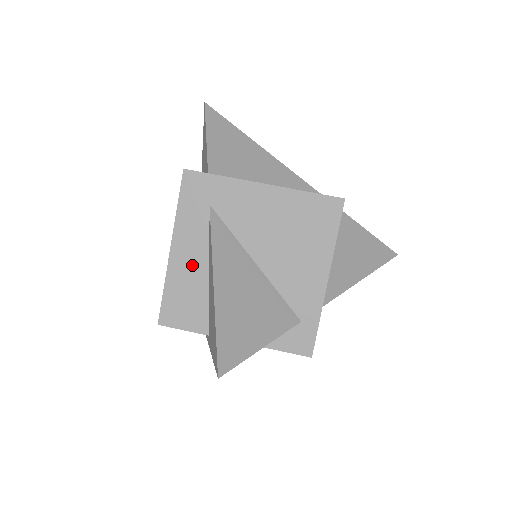
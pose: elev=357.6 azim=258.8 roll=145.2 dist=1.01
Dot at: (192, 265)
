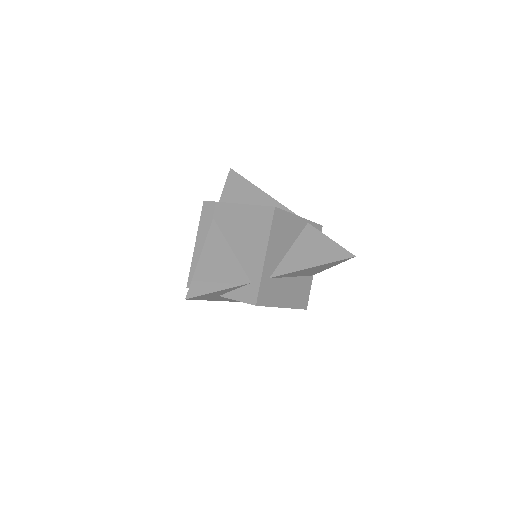
Dot at: occluded
